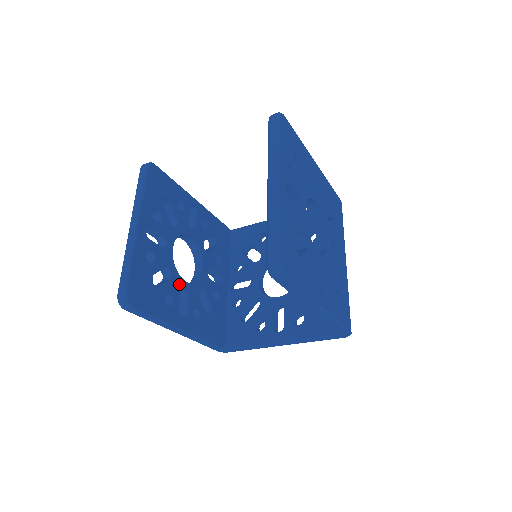
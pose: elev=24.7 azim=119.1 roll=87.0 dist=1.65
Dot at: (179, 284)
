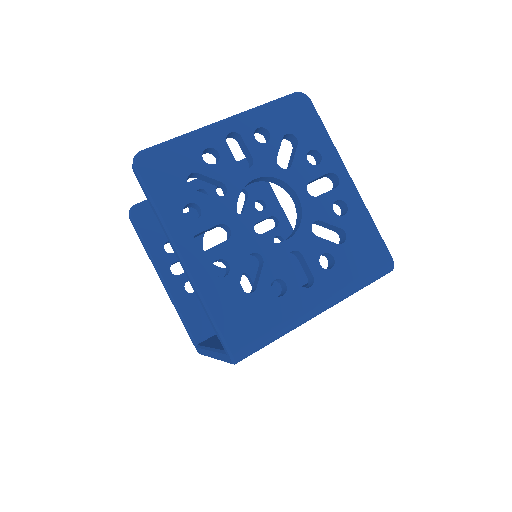
Dot at: occluded
